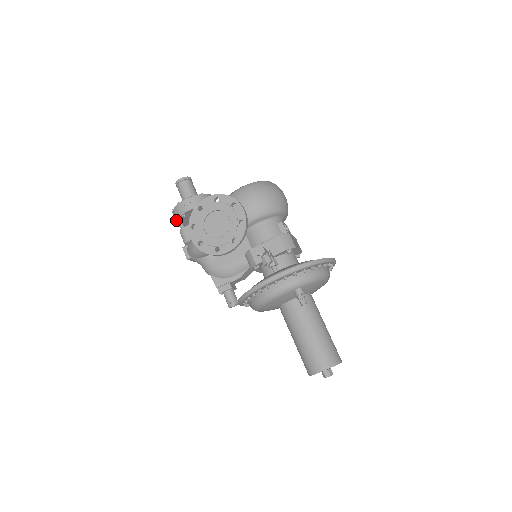
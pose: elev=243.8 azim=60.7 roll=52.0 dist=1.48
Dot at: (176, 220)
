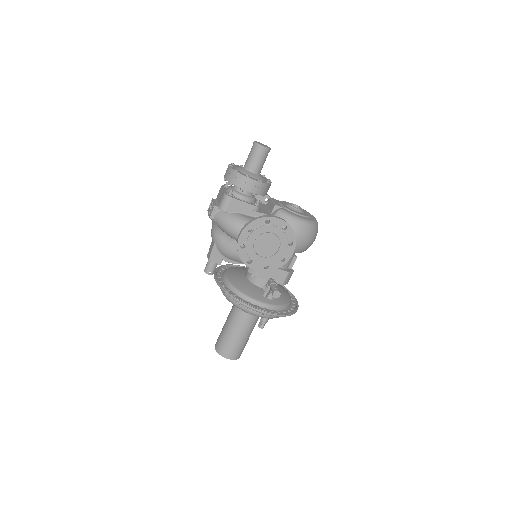
Dot at: (231, 181)
